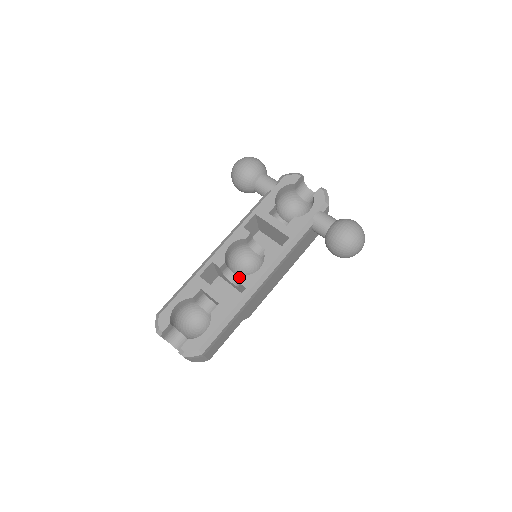
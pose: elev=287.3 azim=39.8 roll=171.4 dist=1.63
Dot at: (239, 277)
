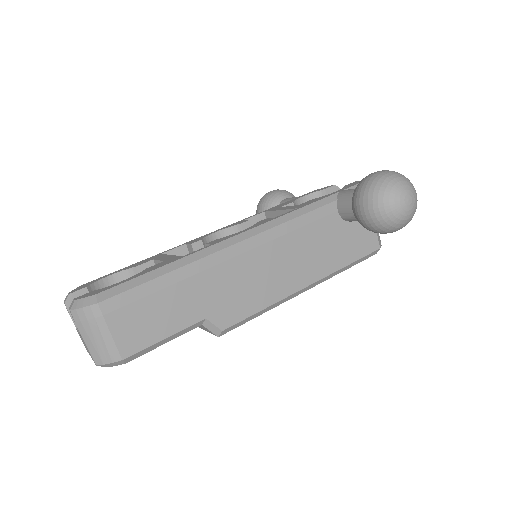
Dot at: occluded
